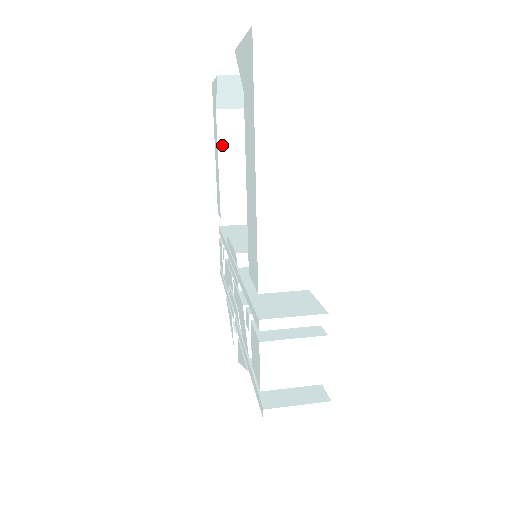
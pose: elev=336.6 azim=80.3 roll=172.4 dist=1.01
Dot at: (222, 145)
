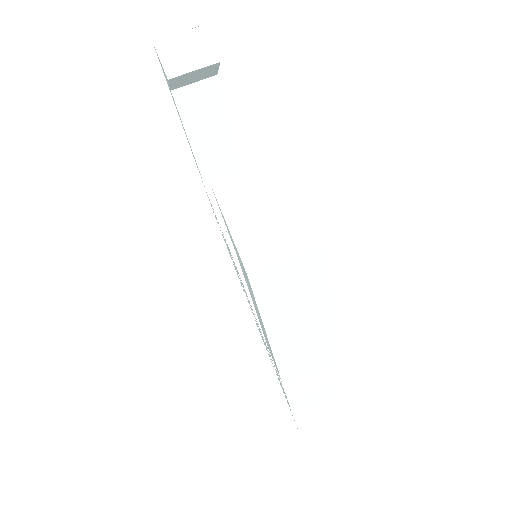
Dot at: (188, 124)
